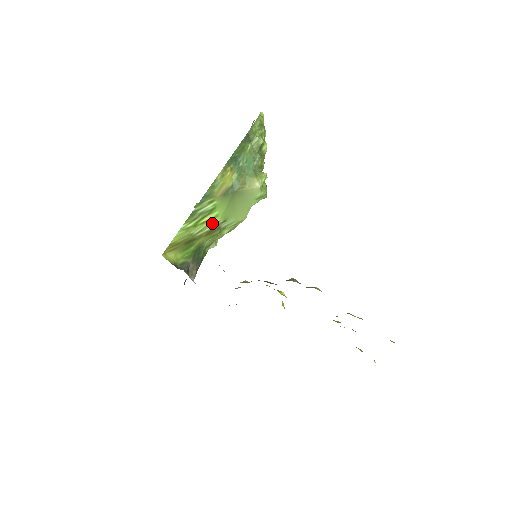
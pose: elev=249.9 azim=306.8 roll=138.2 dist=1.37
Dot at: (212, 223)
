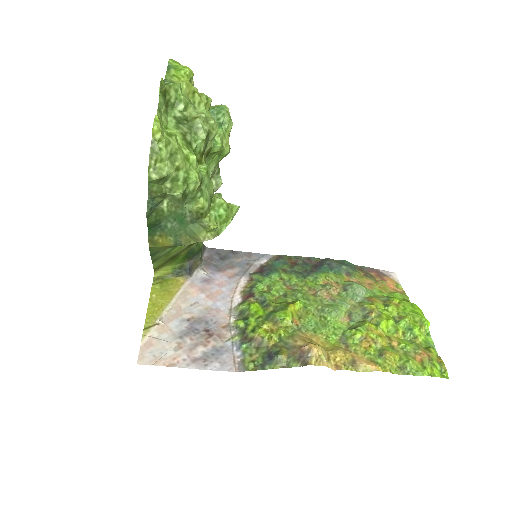
Dot at: occluded
